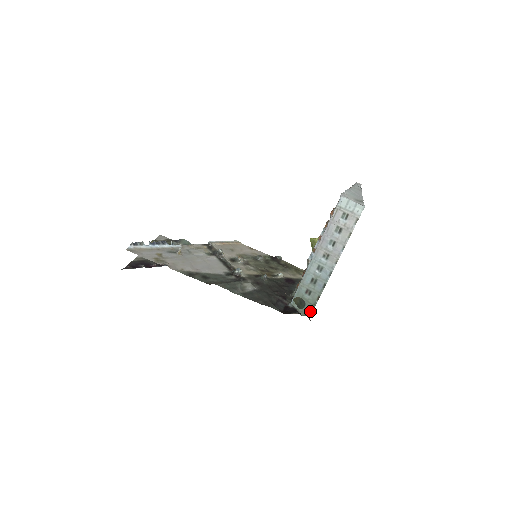
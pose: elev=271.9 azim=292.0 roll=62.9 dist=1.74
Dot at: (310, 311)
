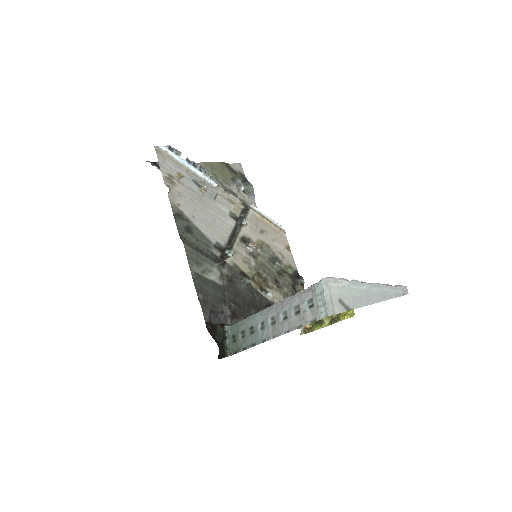
Dot at: (233, 351)
